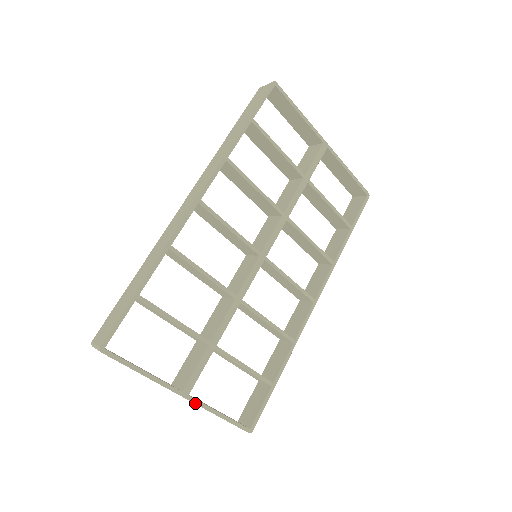
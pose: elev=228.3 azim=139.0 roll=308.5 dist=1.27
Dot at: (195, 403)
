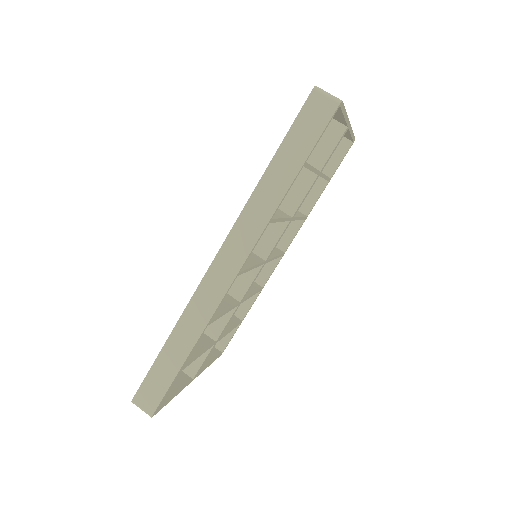
Dot at: (198, 375)
